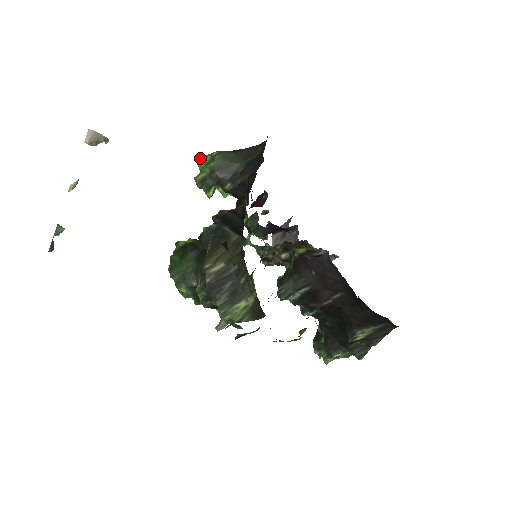
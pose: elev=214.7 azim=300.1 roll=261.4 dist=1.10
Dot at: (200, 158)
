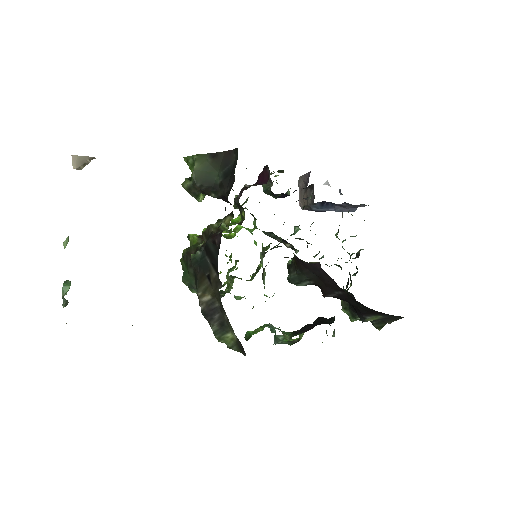
Dot at: (184, 158)
